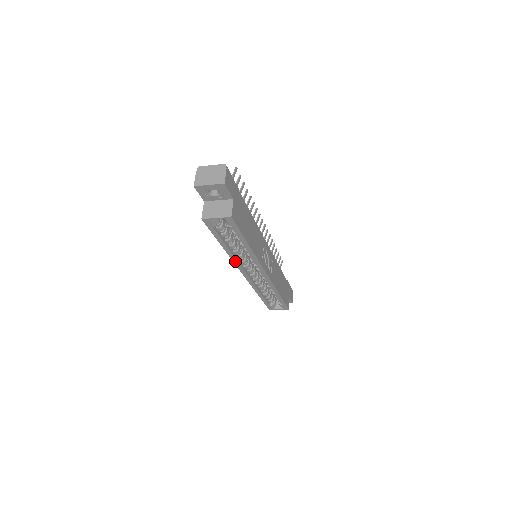
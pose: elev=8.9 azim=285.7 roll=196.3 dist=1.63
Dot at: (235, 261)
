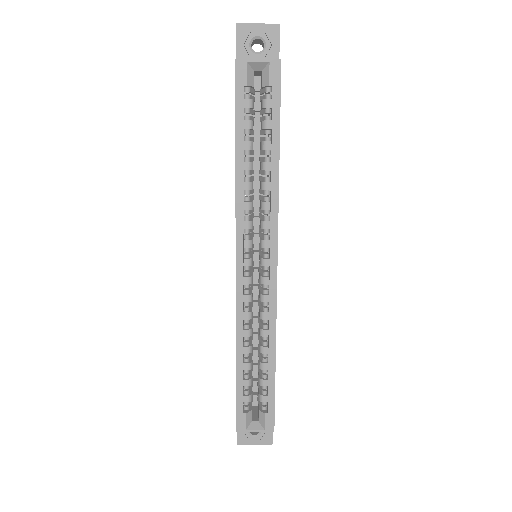
Dot at: (239, 210)
